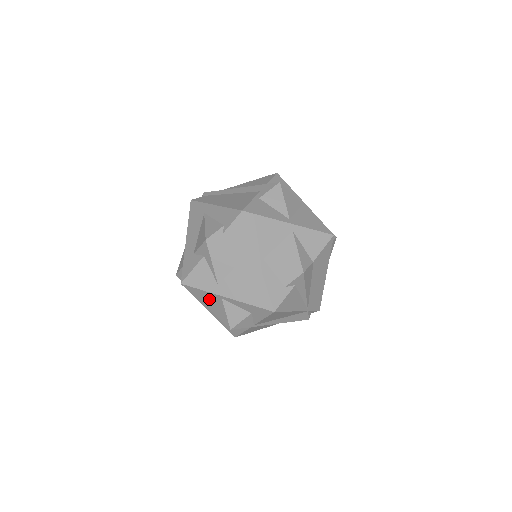
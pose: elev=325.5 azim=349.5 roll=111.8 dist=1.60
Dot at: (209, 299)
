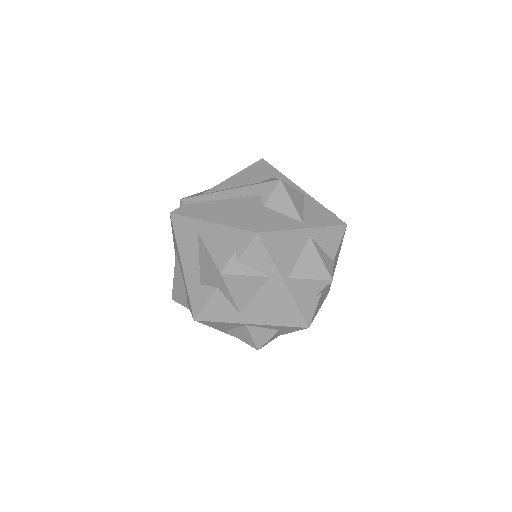
Dot at: (228, 326)
